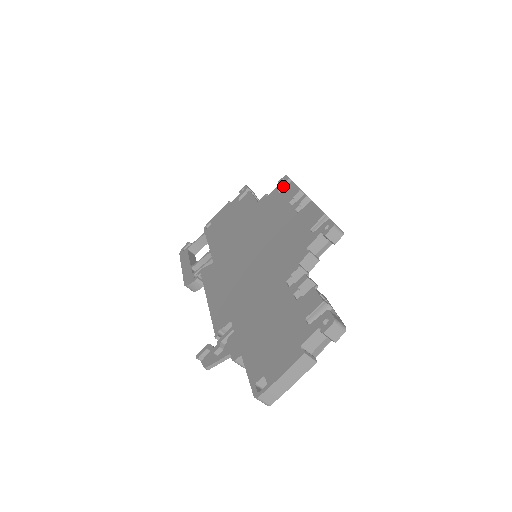
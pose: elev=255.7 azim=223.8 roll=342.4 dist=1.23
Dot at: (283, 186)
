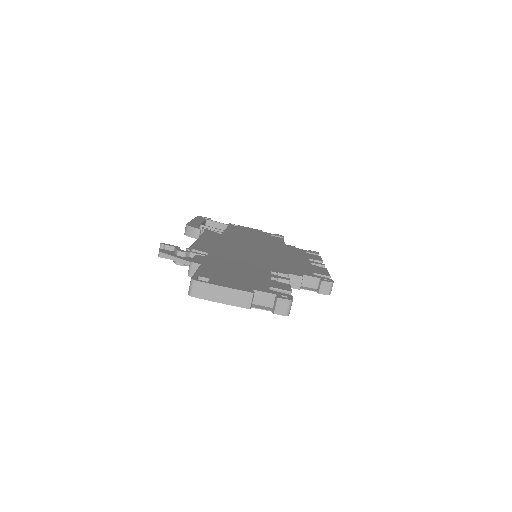
Dot at: occluded
